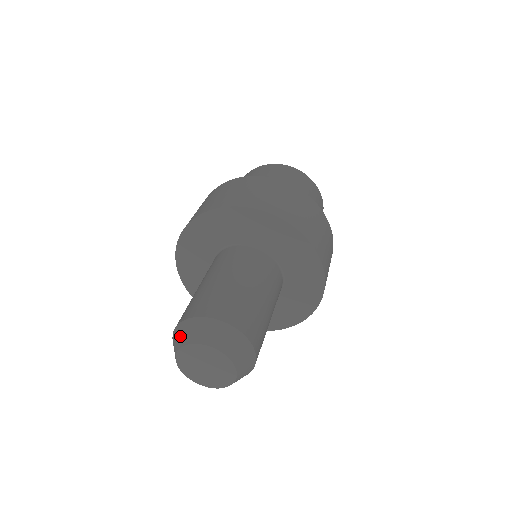
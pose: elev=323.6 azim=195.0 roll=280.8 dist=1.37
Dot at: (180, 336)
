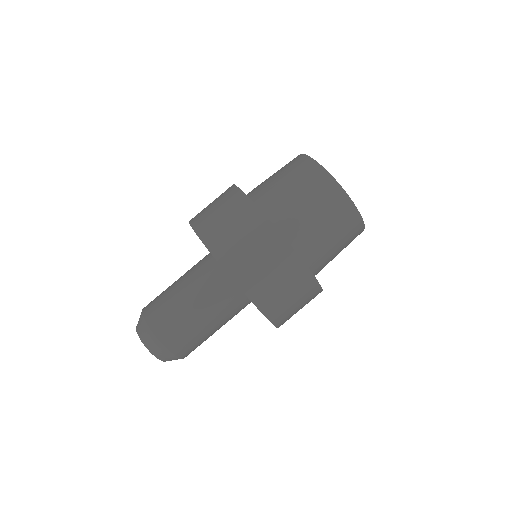
Dot at: occluded
